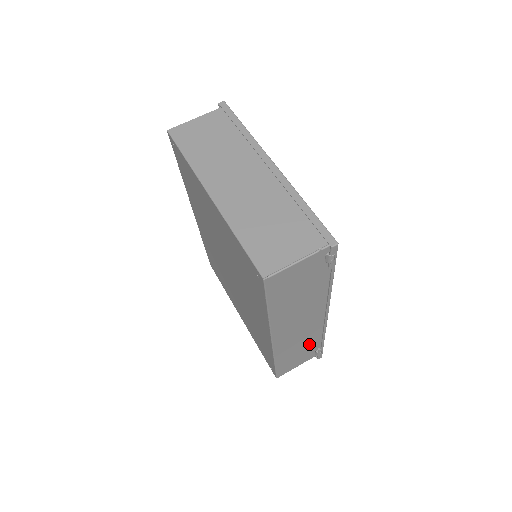
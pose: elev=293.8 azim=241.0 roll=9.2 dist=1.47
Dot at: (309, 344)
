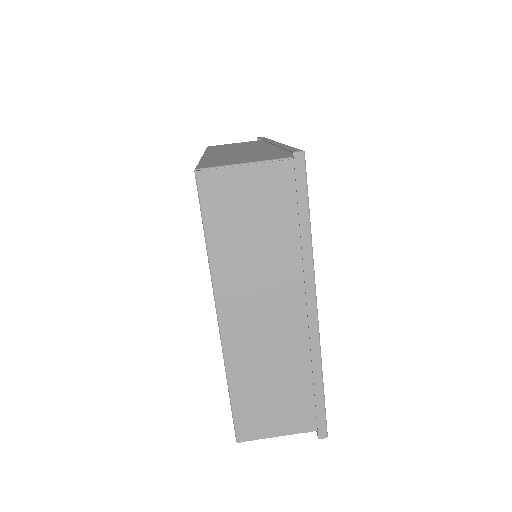
Dot at: occluded
